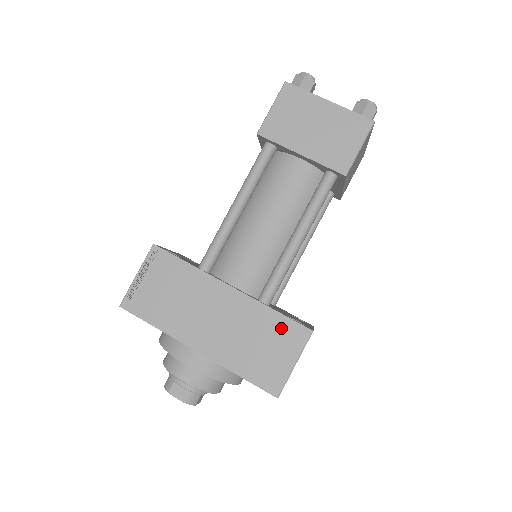
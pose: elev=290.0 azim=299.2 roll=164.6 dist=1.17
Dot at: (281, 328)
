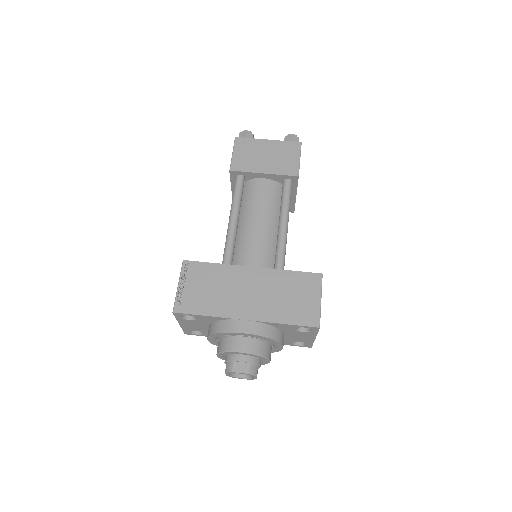
Dot at: (300, 280)
